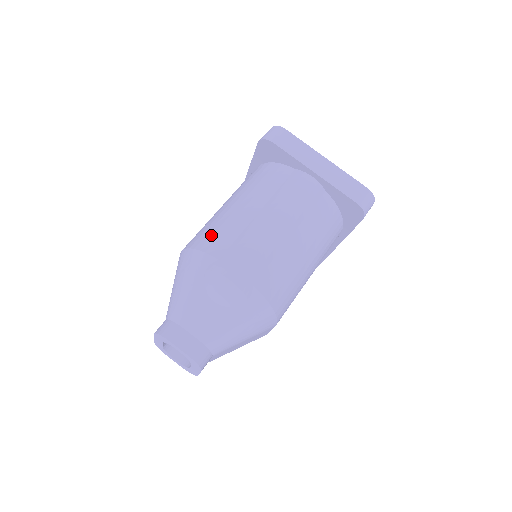
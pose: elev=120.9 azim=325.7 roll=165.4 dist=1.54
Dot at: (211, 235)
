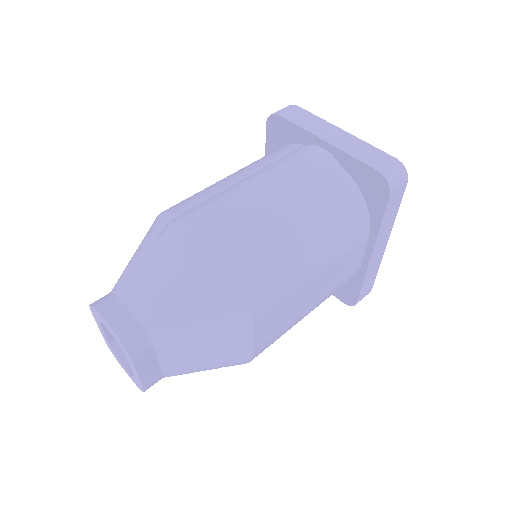
Dot at: (184, 200)
